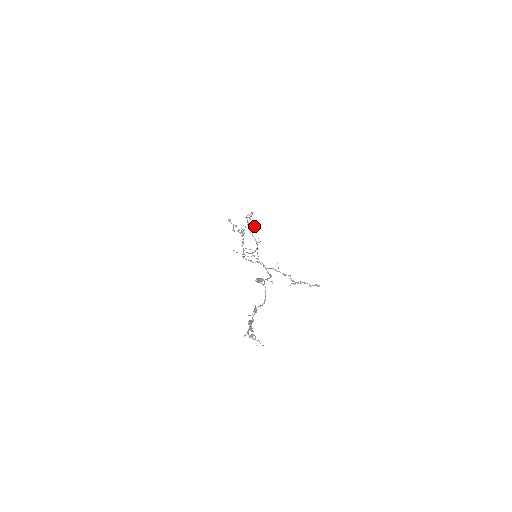
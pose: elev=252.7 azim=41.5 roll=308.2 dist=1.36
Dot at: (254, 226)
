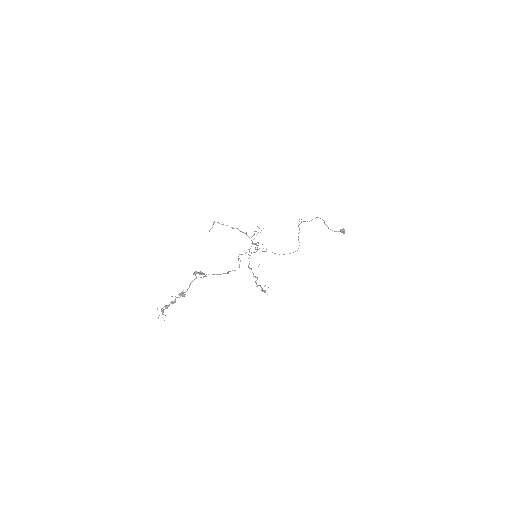
Dot at: (344, 231)
